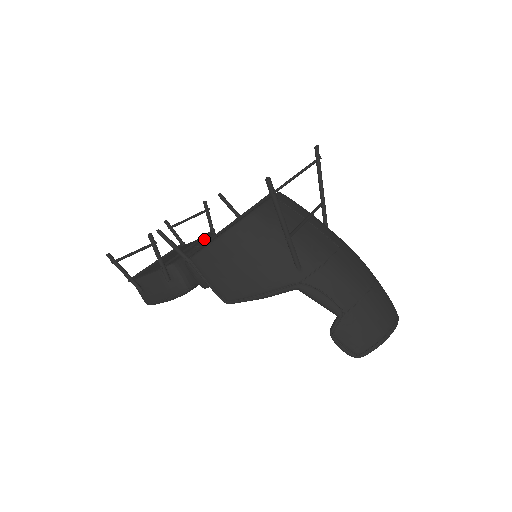
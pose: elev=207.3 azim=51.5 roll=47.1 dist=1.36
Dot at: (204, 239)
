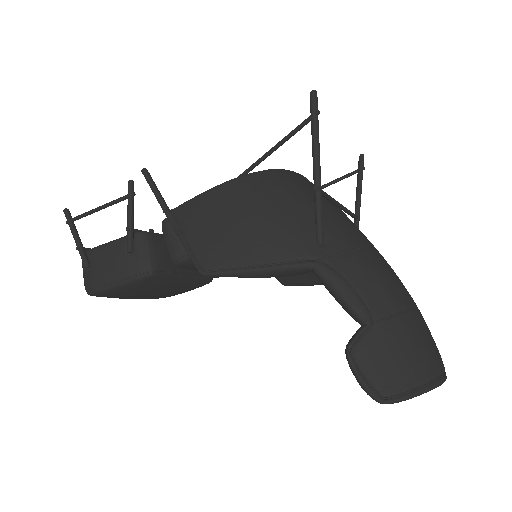
Dot at: occluded
